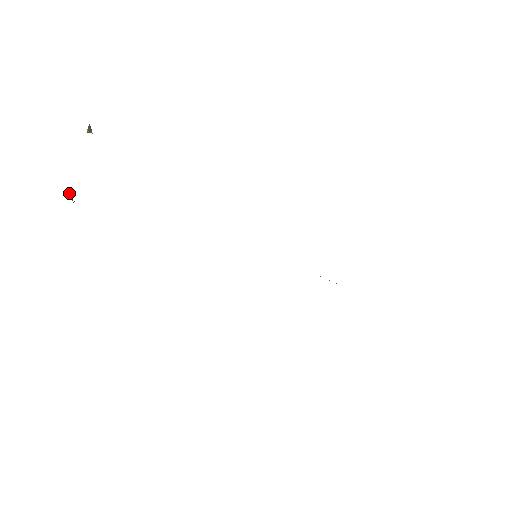
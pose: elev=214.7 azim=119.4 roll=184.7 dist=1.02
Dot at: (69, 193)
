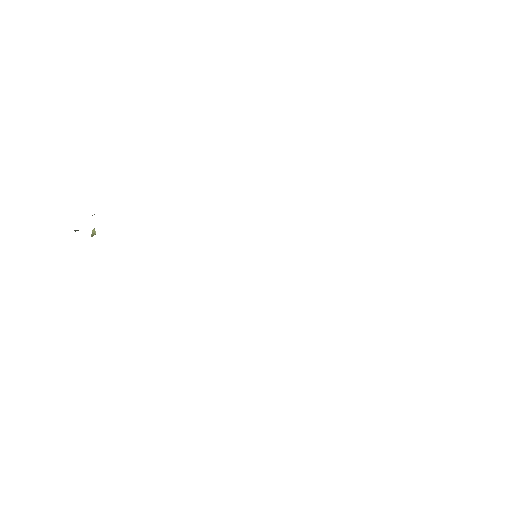
Dot at: occluded
